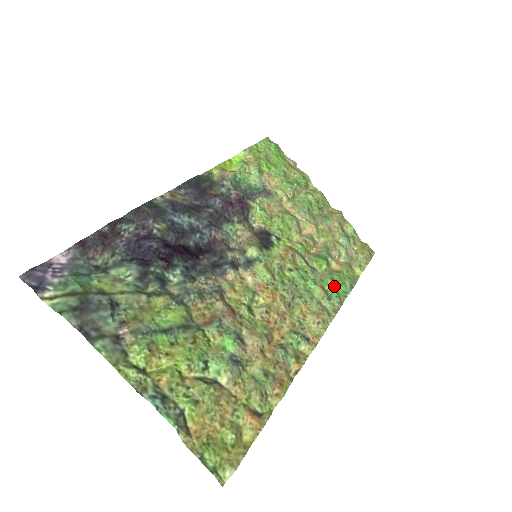
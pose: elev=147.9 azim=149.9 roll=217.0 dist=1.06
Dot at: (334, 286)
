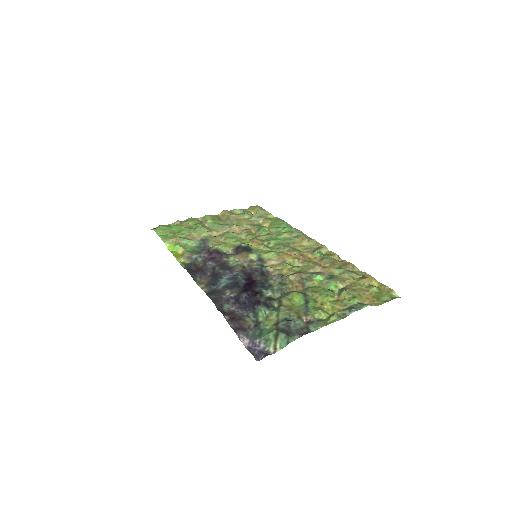
Dot at: (283, 228)
